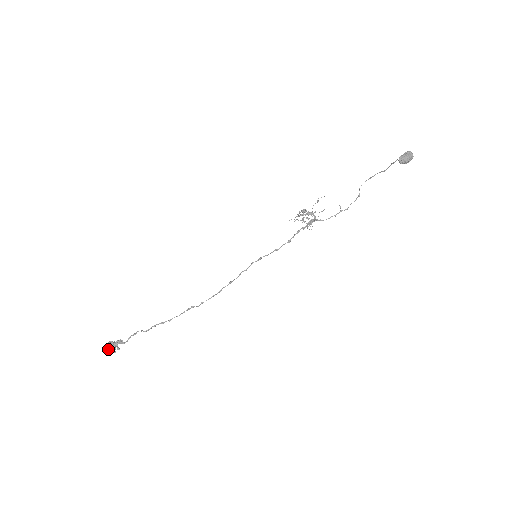
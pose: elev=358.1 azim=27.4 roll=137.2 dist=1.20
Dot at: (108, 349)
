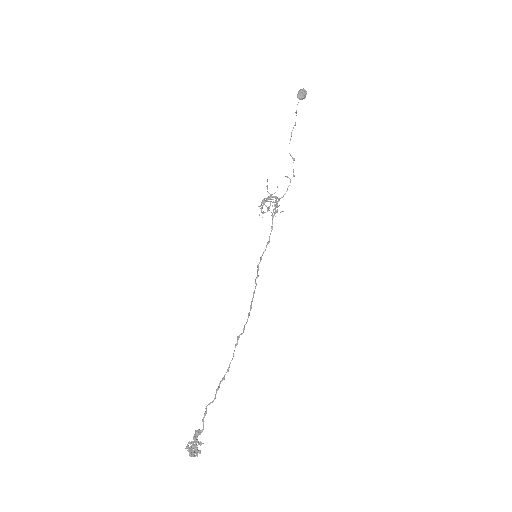
Dot at: (191, 455)
